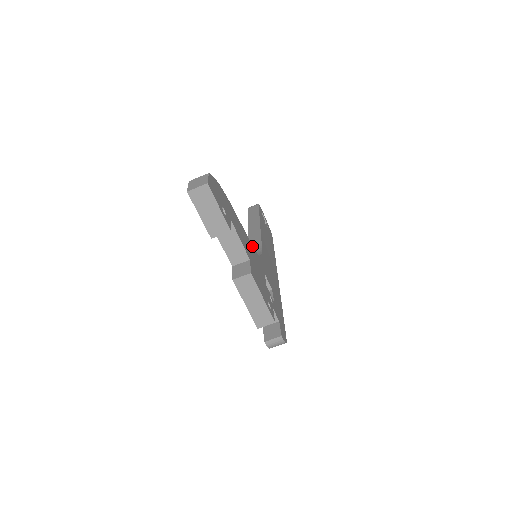
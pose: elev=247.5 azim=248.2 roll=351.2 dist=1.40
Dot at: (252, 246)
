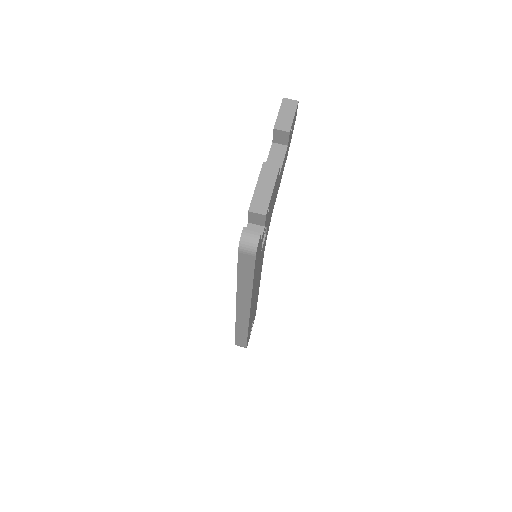
Dot at: occluded
